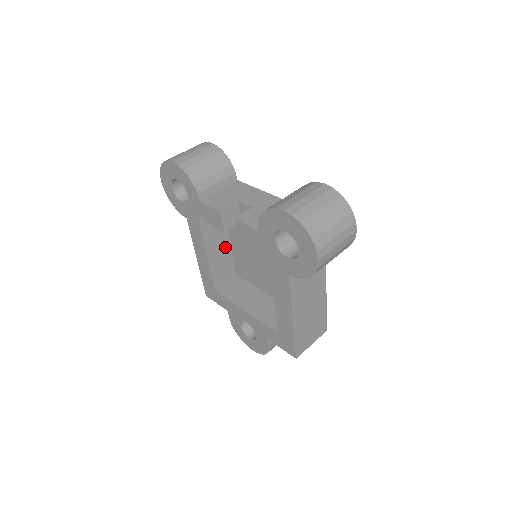
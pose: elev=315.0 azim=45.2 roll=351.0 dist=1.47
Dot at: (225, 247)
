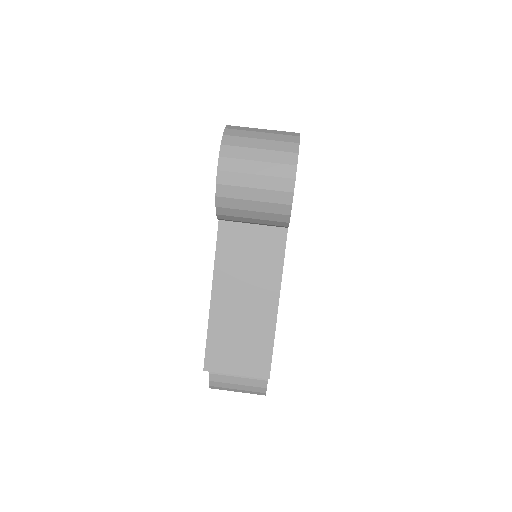
Dot at: occluded
